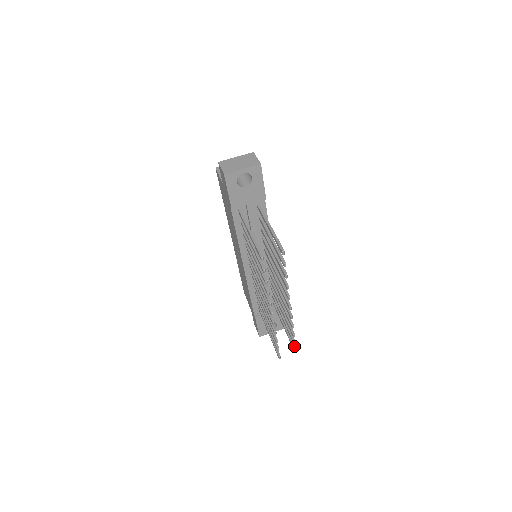
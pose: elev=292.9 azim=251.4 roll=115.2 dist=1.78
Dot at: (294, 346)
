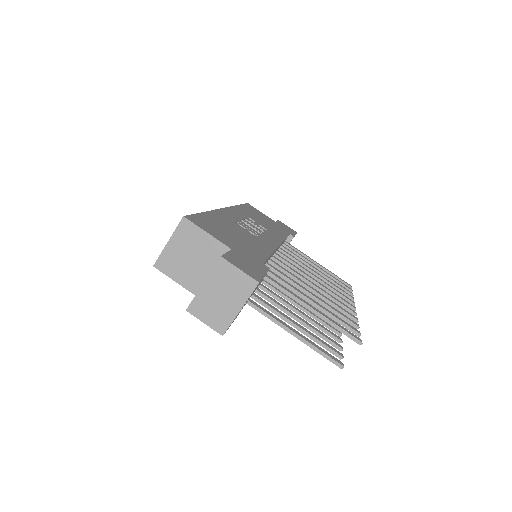
Dot at: (346, 284)
